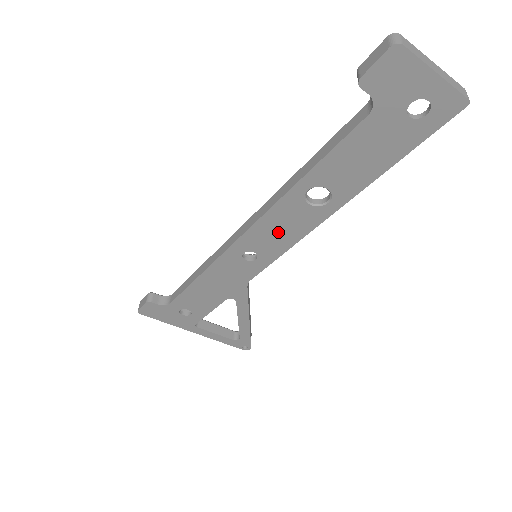
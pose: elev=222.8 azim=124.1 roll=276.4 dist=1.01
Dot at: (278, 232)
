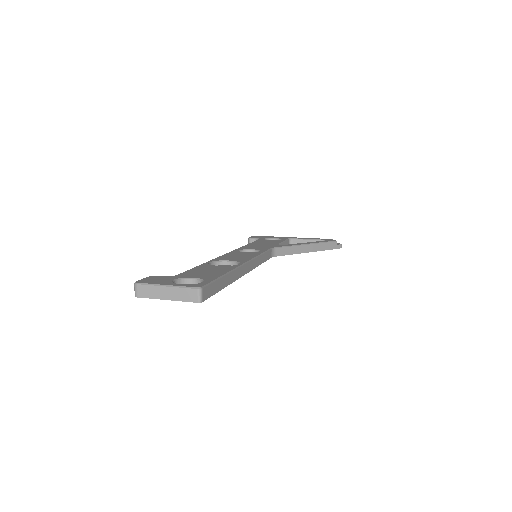
Dot at: occluded
